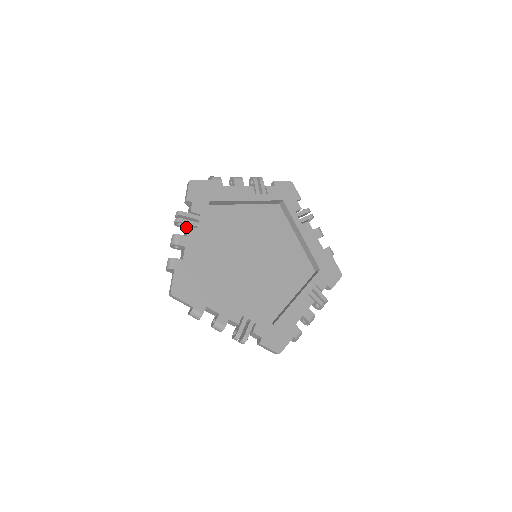
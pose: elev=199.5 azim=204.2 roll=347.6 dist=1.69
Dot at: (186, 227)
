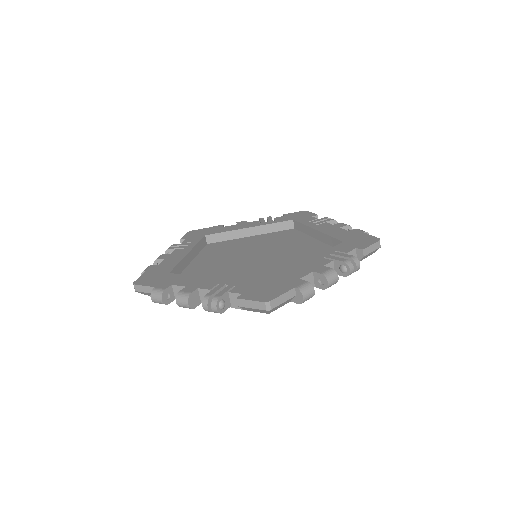
Dot at: occluded
